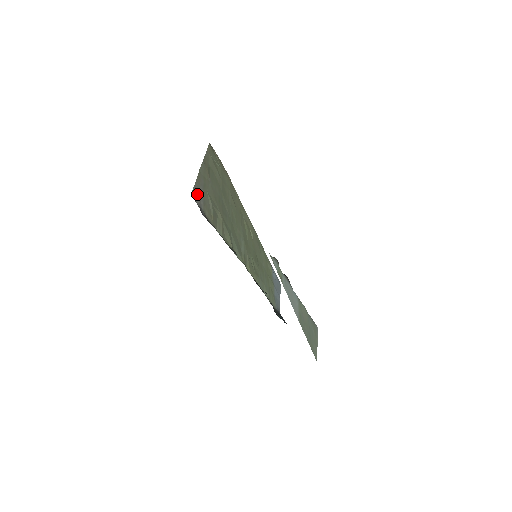
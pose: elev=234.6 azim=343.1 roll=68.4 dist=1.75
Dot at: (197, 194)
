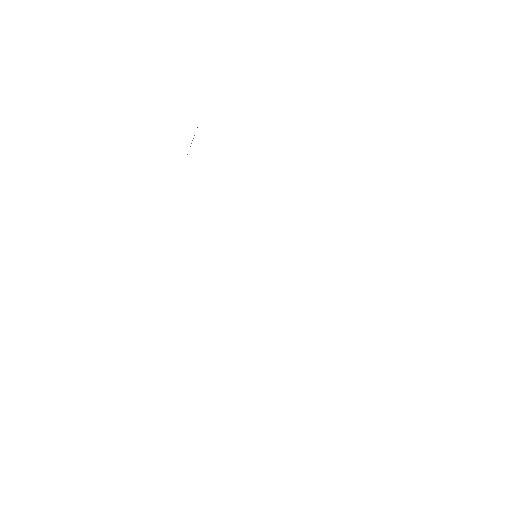
Dot at: occluded
